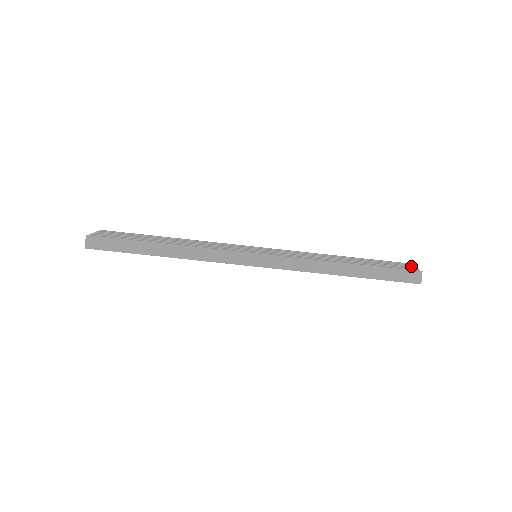
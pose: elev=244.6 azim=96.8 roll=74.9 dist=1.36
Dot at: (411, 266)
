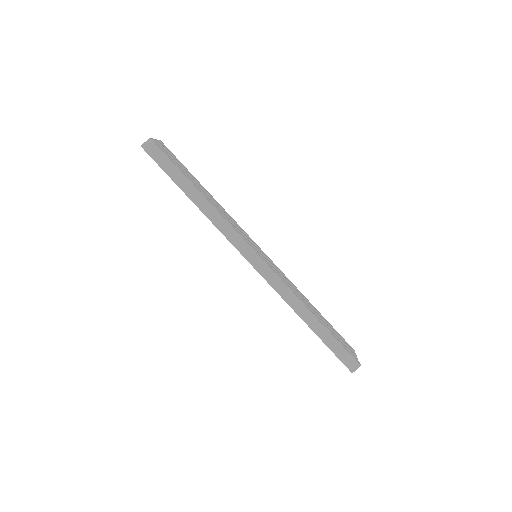
Dot at: (356, 355)
